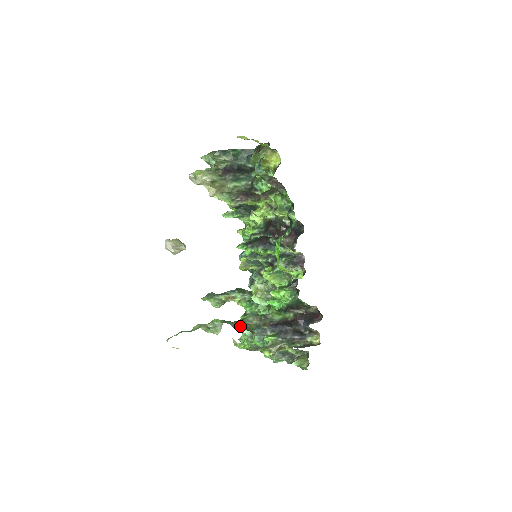
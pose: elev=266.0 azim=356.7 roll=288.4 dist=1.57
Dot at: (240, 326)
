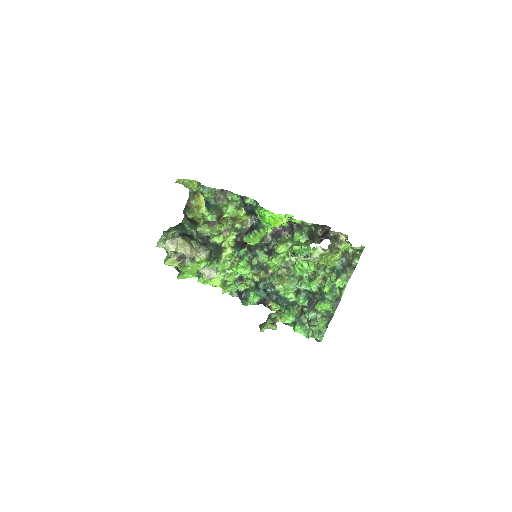
Dot at: occluded
